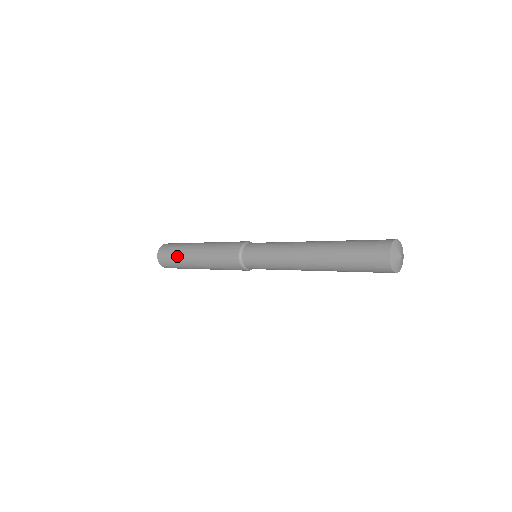
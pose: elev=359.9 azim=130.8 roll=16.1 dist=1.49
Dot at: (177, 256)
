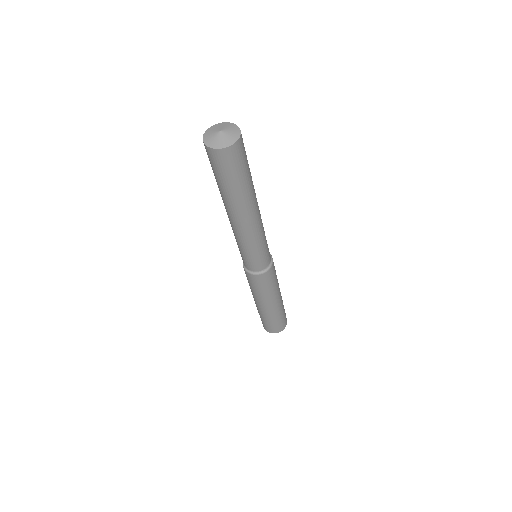
Dot at: occluded
